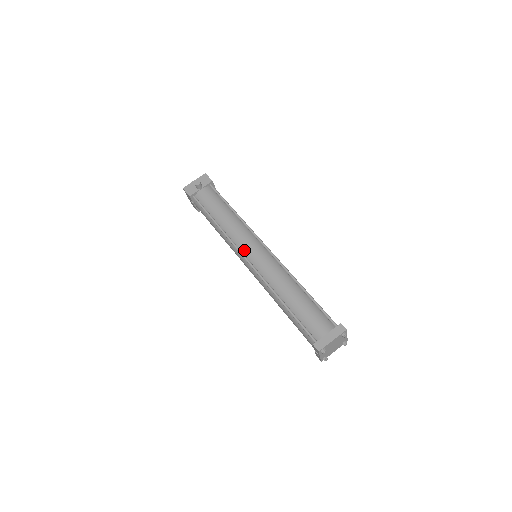
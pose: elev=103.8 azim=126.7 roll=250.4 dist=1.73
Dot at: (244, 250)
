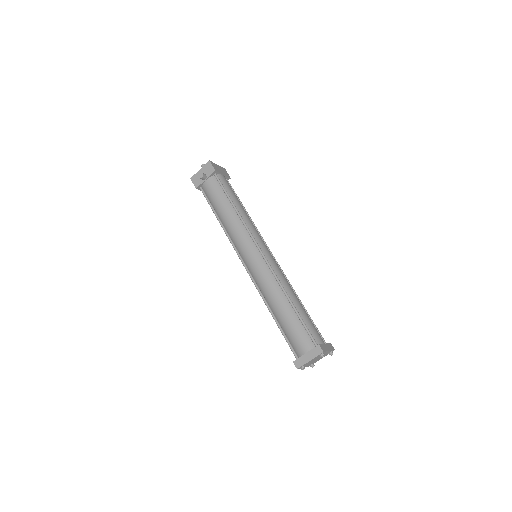
Dot at: (242, 254)
